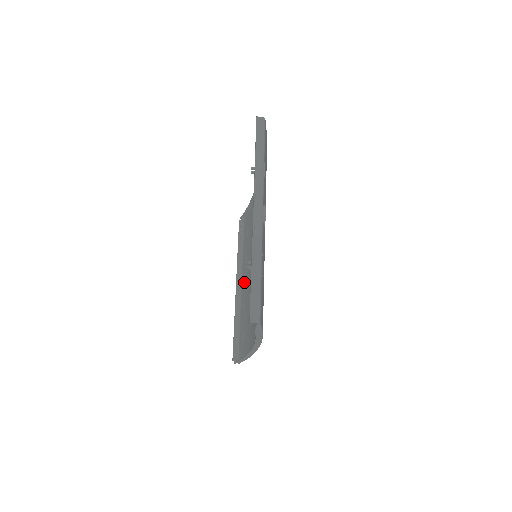
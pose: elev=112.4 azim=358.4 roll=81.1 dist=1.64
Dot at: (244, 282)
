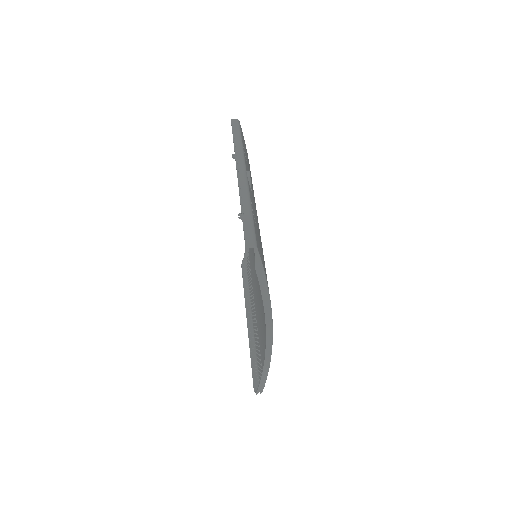
Dot at: (254, 311)
